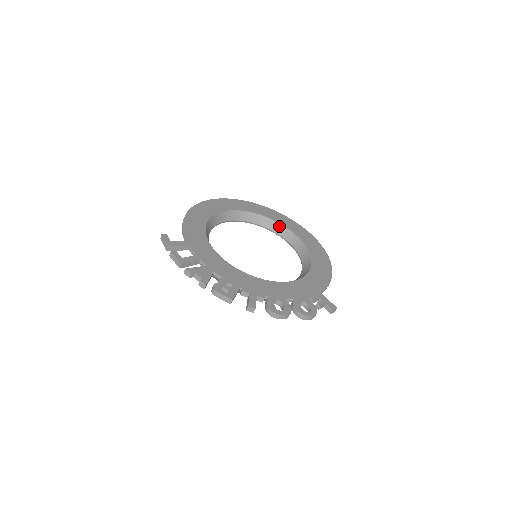
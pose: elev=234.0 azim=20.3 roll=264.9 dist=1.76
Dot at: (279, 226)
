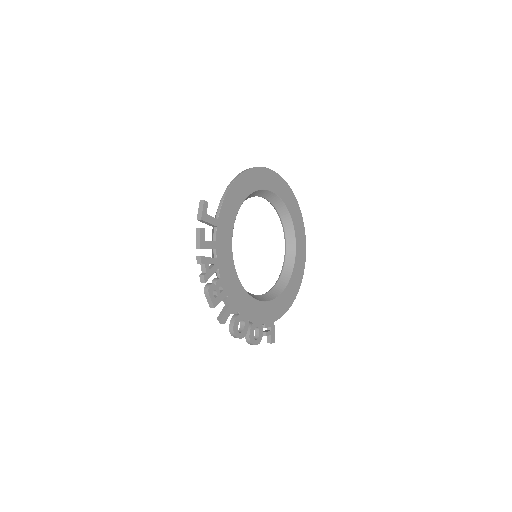
Dot at: (291, 227)
